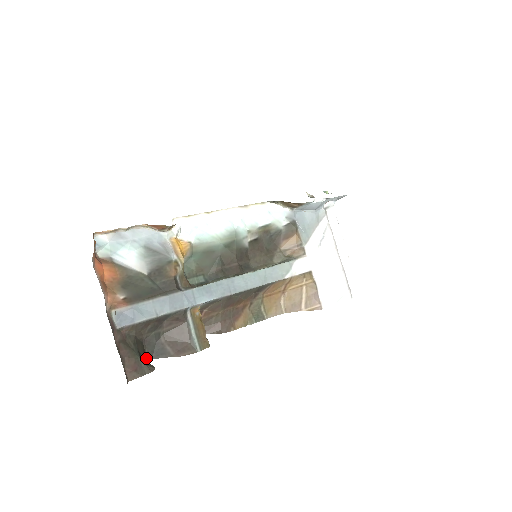
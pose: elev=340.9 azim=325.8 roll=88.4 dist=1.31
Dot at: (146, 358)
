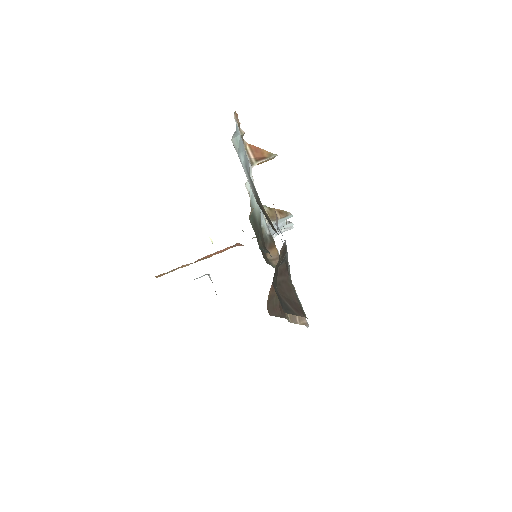
Dot at: occluded
